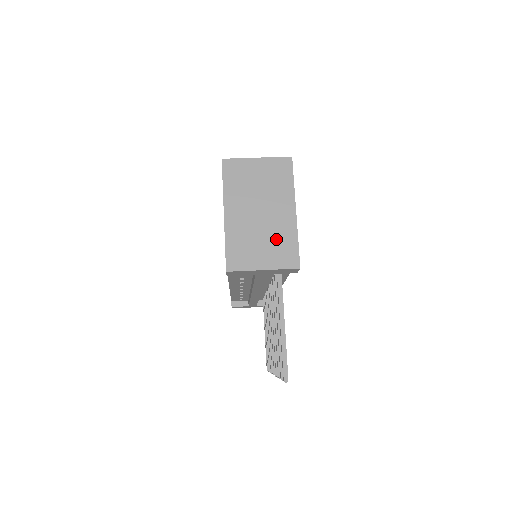
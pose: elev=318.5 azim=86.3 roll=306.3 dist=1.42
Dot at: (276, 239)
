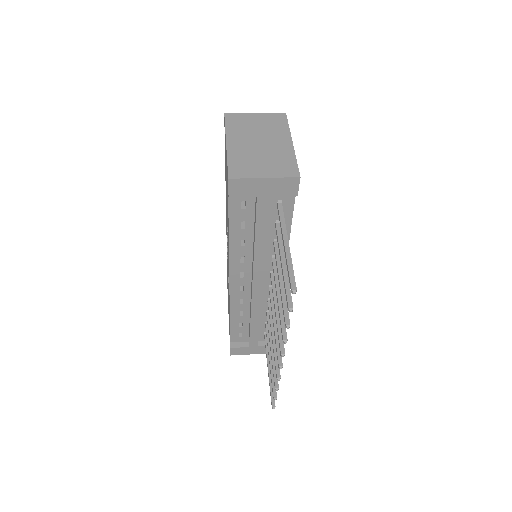
Dot at: (275, 159)
